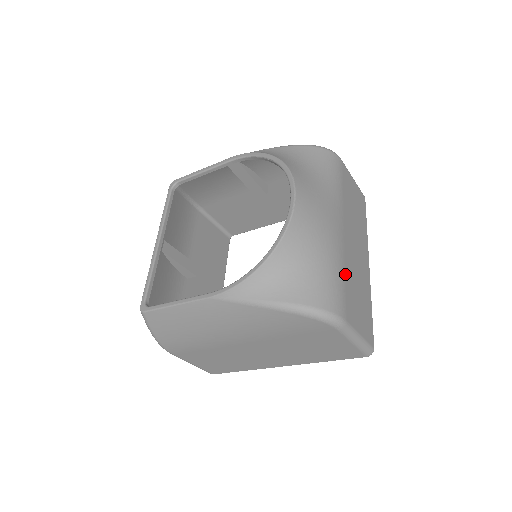
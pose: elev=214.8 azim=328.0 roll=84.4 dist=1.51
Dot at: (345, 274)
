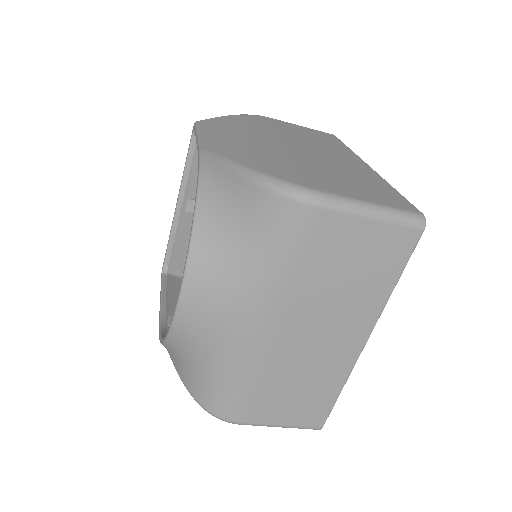
Dot at: (258, 380)
